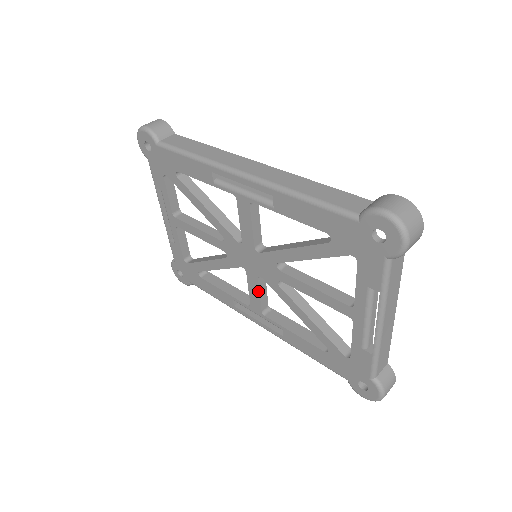
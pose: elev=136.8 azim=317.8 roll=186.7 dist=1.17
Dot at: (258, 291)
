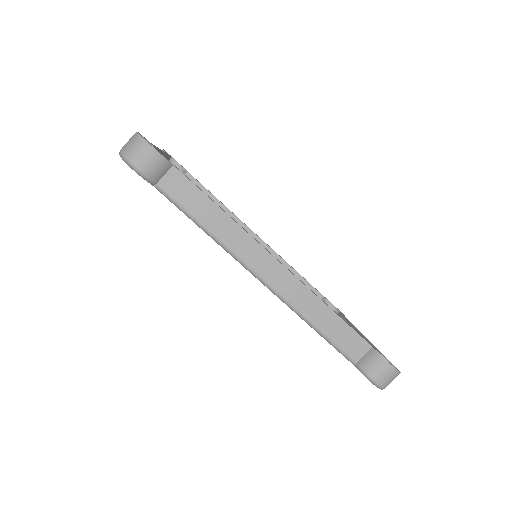
Dot at: occluded
